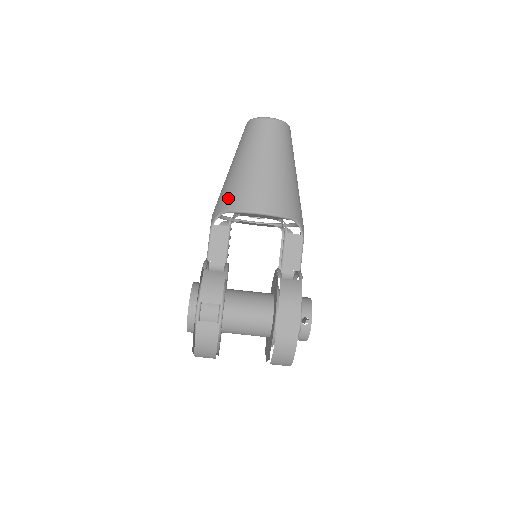
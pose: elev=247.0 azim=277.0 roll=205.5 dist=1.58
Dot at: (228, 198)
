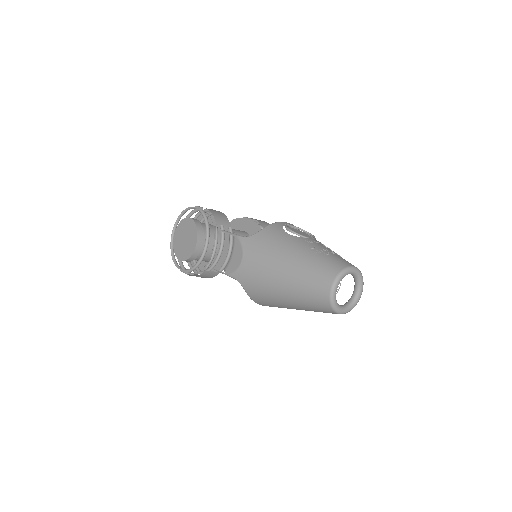
Dot at: (255, 293)
